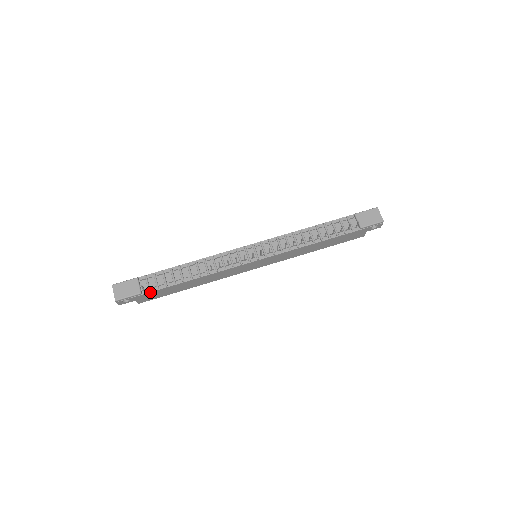
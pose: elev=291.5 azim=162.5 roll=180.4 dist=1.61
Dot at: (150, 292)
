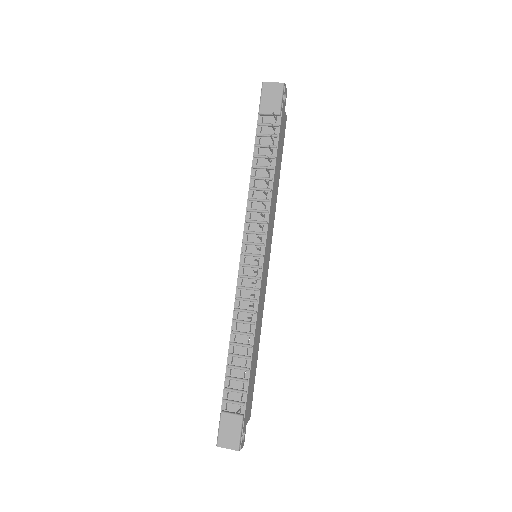
Dot at: (246, 404)
